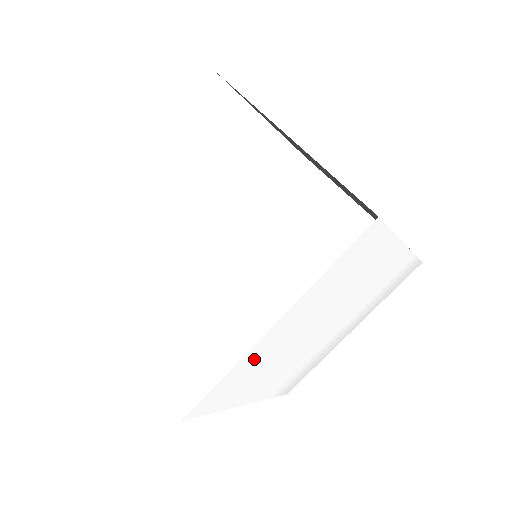
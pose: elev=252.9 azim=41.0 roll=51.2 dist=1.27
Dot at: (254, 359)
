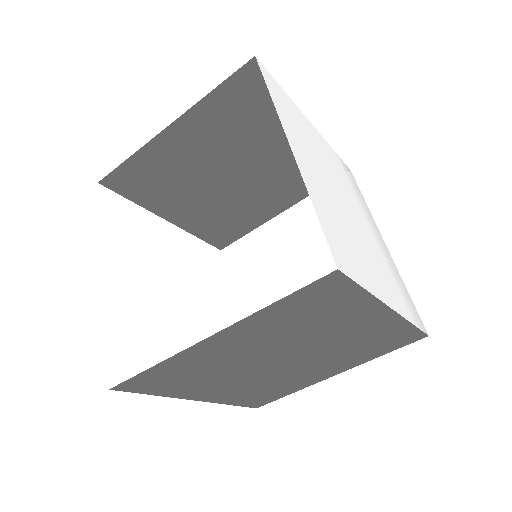
Dot at: (319, 197)
